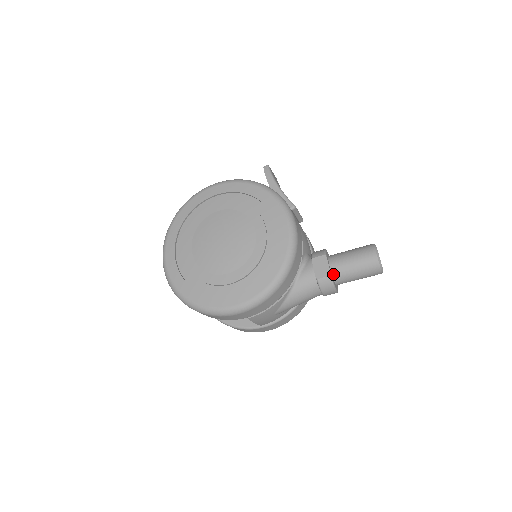
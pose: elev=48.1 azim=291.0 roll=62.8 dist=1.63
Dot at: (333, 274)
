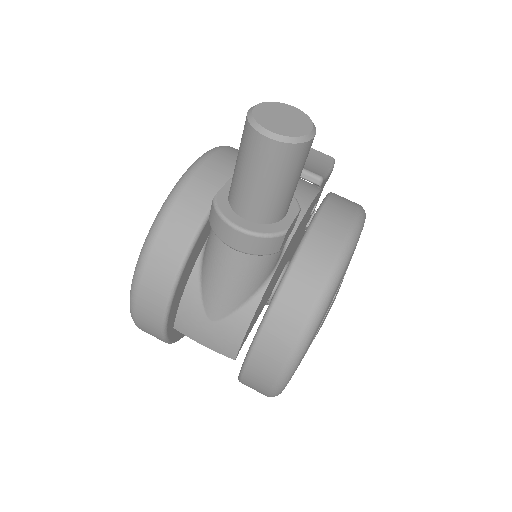
Dot at: (229, 198)
